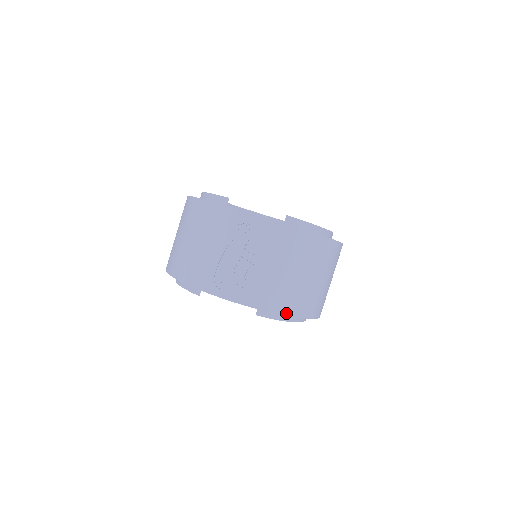
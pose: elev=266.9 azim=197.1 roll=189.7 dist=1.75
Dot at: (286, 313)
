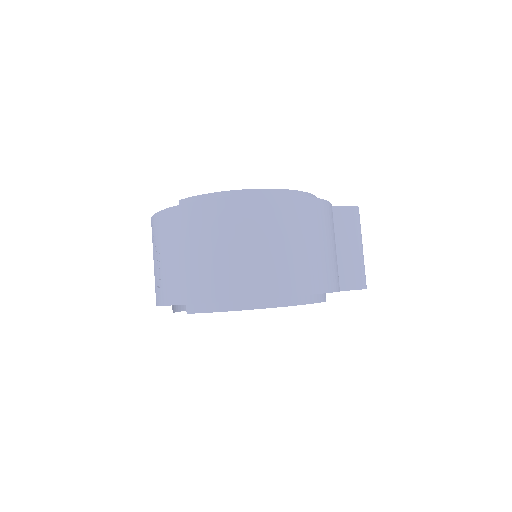
Dot at: (195, 300)
